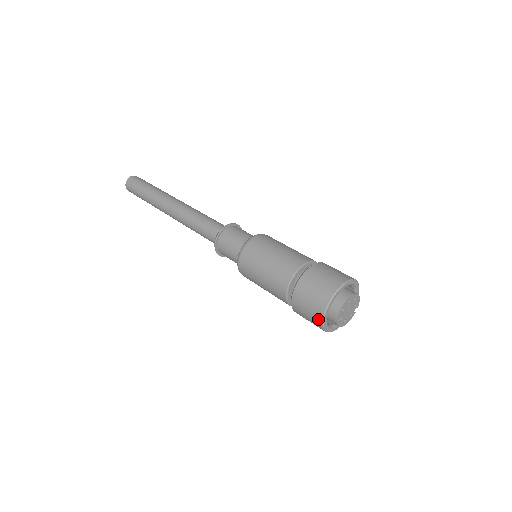
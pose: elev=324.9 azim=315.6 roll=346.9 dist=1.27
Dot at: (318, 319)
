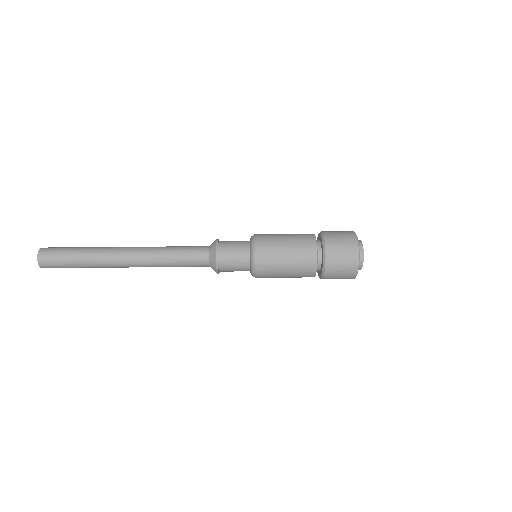
Dot at: occluded
